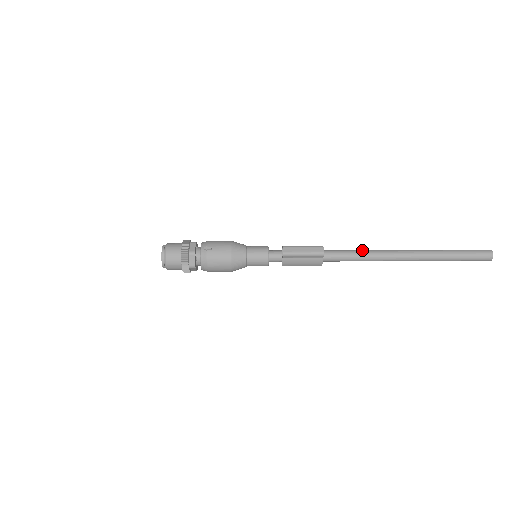
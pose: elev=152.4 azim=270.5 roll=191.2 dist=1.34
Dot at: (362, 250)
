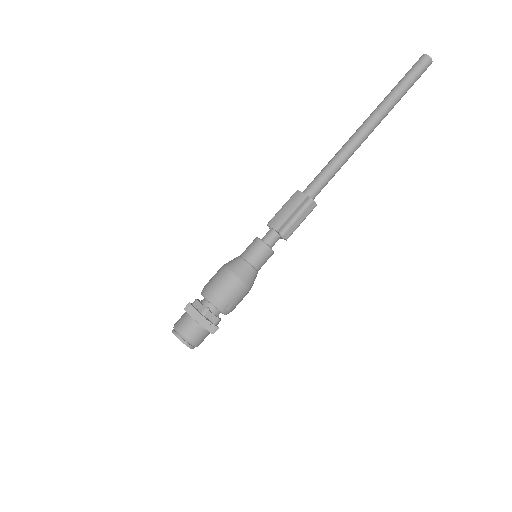
Dot at: (337, 163)
